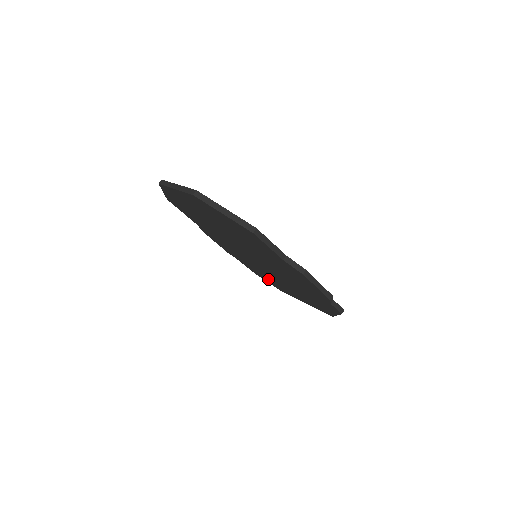
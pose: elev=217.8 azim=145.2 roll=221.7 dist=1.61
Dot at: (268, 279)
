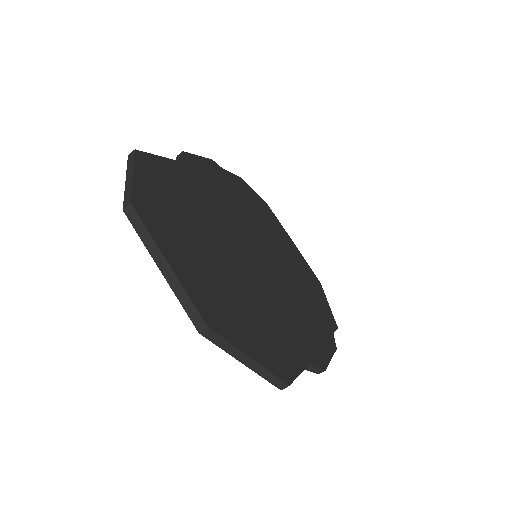
Dot at: occluded
